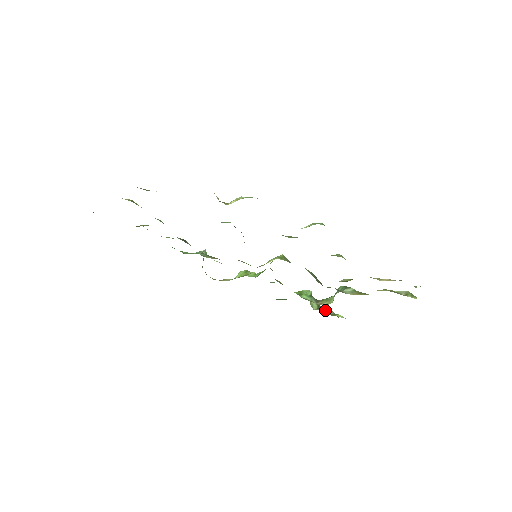
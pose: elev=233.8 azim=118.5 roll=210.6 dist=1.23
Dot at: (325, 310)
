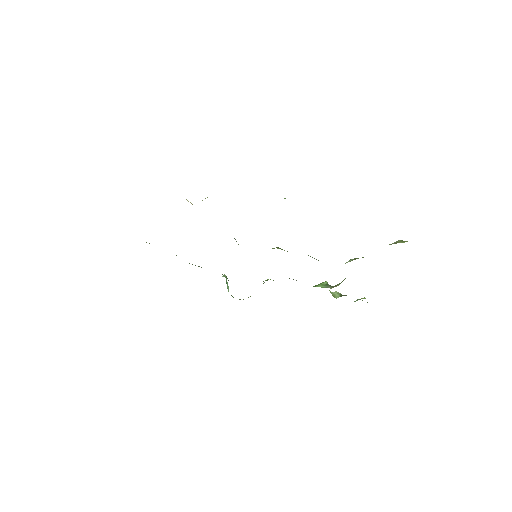
Dot at: occluded
